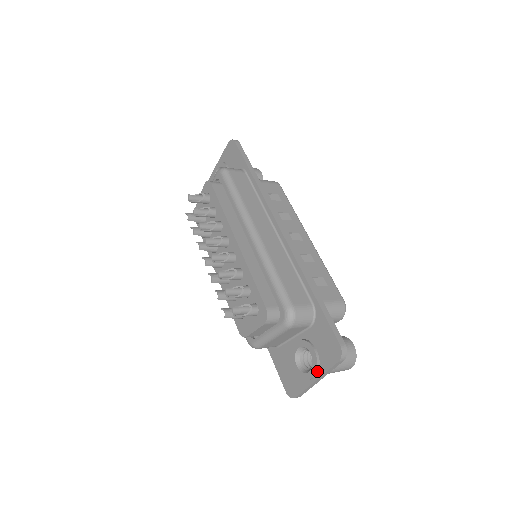
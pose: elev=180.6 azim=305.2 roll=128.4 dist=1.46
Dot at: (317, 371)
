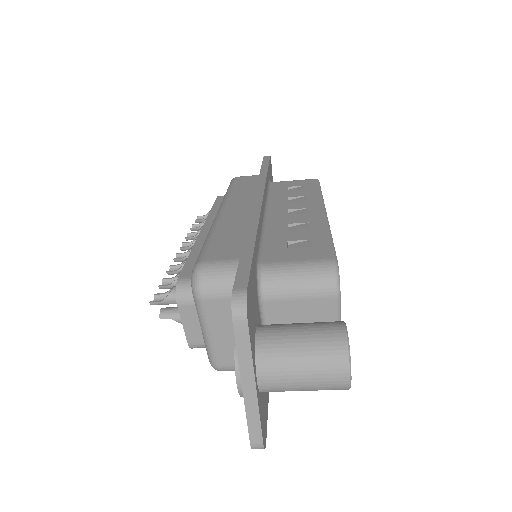
Dot at: (238, 366)
